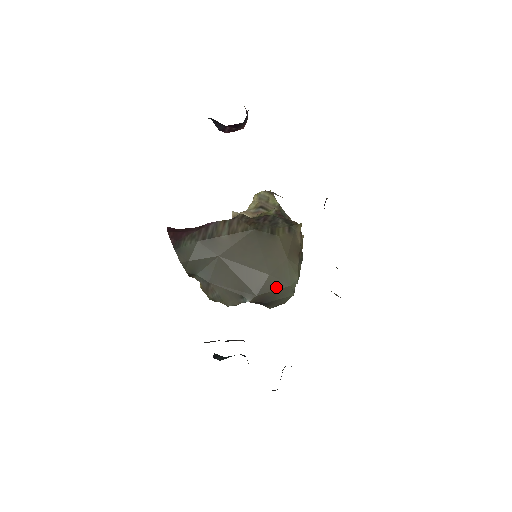
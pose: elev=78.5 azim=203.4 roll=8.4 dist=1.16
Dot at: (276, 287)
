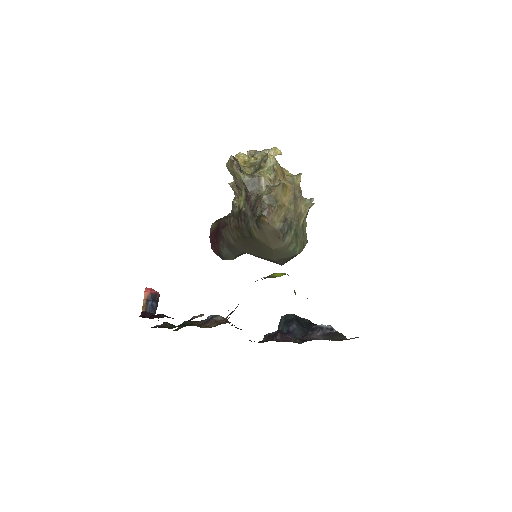
Dot at: (285, 260)
